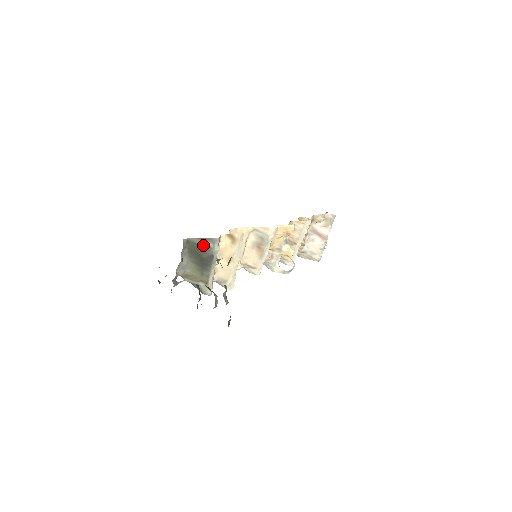
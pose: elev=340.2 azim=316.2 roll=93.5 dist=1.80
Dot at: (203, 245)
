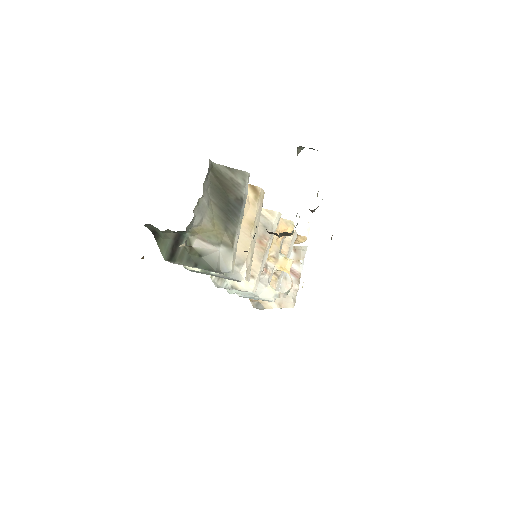
Dot at: (231, 179)
